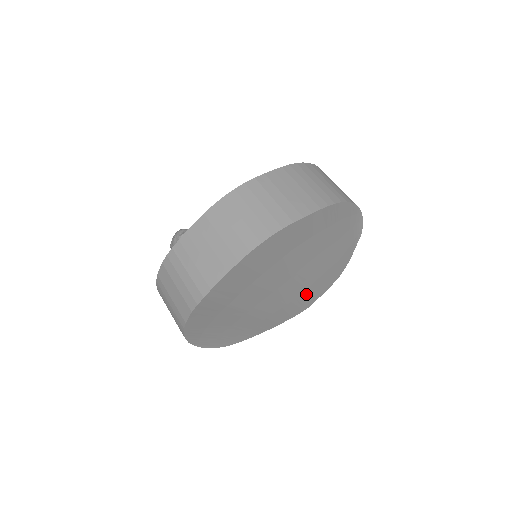
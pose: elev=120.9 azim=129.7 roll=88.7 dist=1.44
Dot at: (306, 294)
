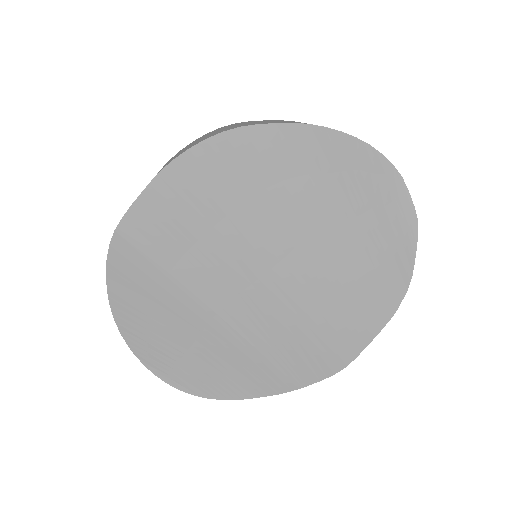
Dot at: (329, 324)
